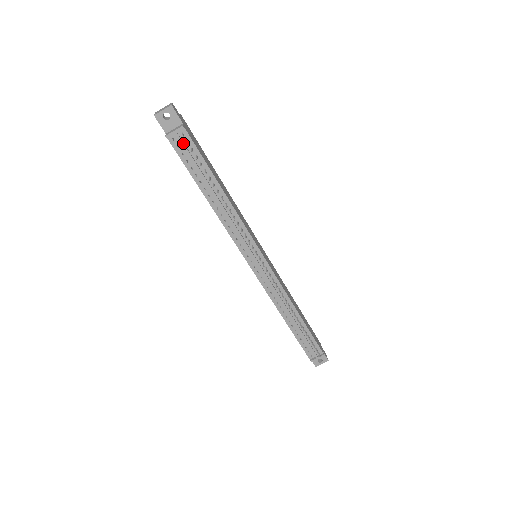
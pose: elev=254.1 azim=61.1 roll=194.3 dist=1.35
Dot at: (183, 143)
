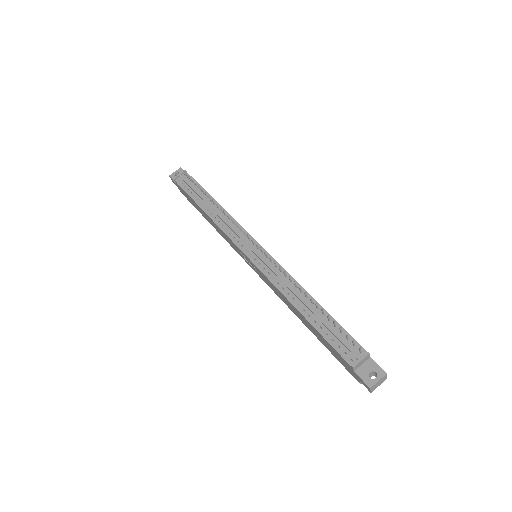
Dot at: (185, 179)
